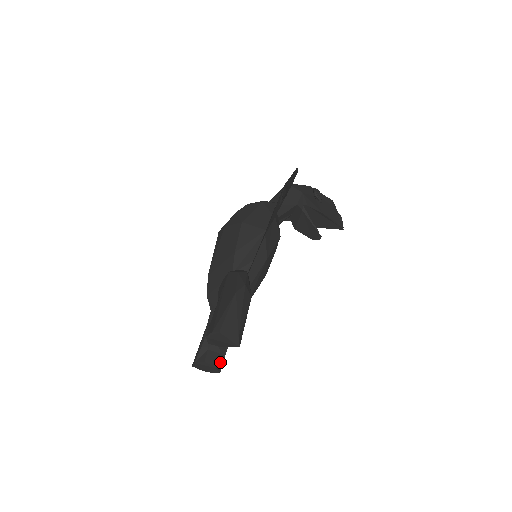
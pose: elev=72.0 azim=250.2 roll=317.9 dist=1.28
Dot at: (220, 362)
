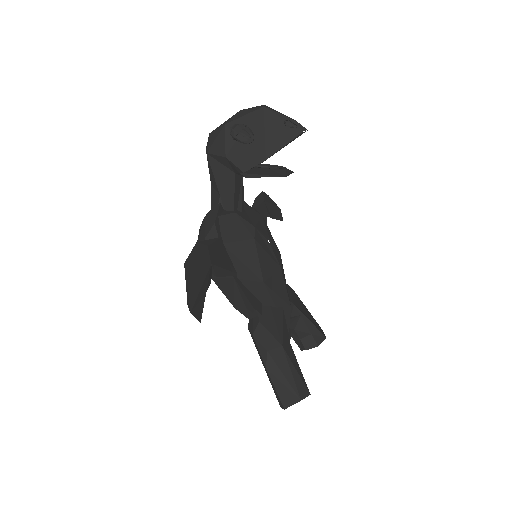
Dot at: (318, 335)
